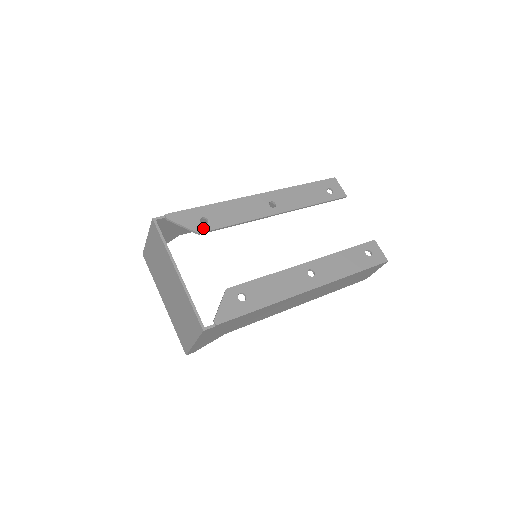
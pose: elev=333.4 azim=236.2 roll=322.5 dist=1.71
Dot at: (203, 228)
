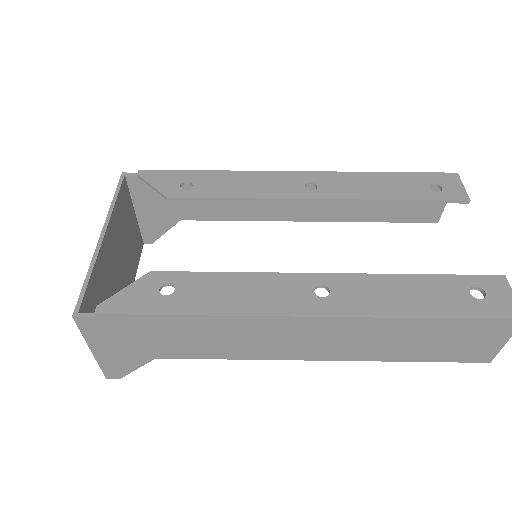
Dot at: (178, 193)
